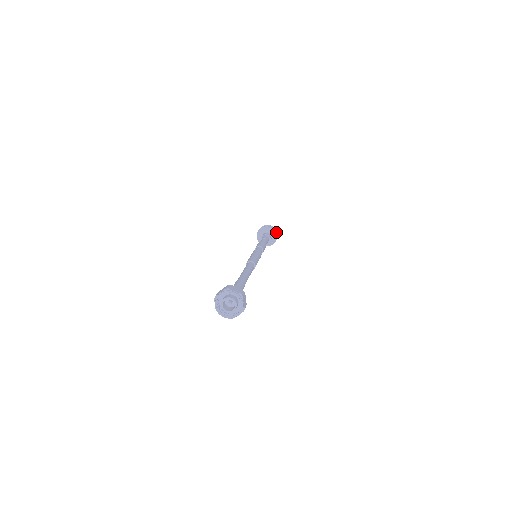
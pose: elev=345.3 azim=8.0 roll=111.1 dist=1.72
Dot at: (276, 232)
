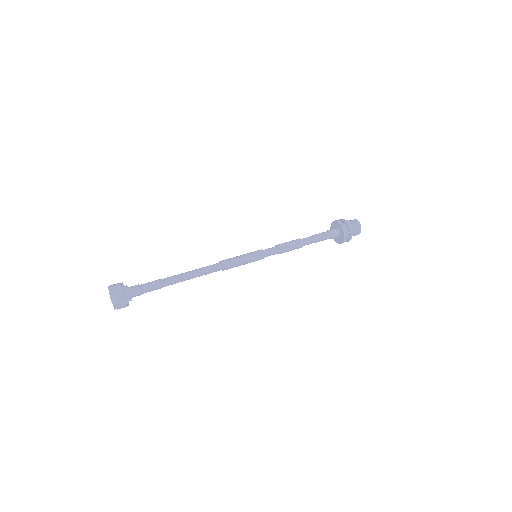
Dot at: (346, 223)
